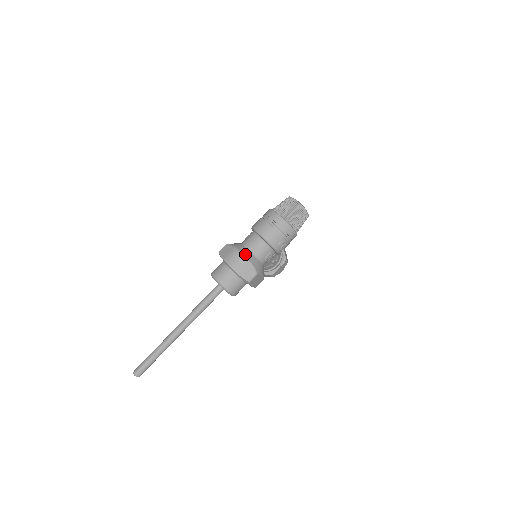
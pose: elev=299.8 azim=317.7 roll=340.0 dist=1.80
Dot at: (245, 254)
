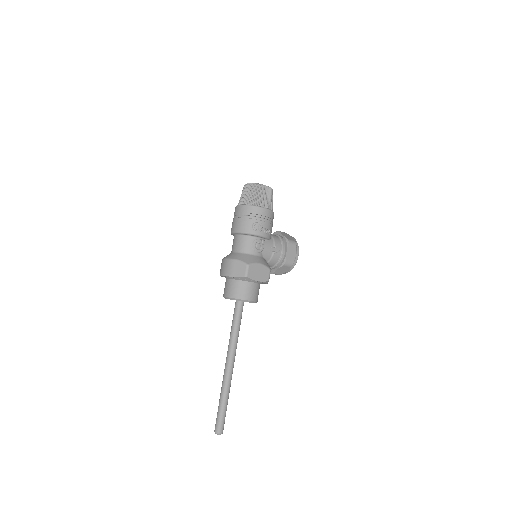
Dot at: (230, 257)
